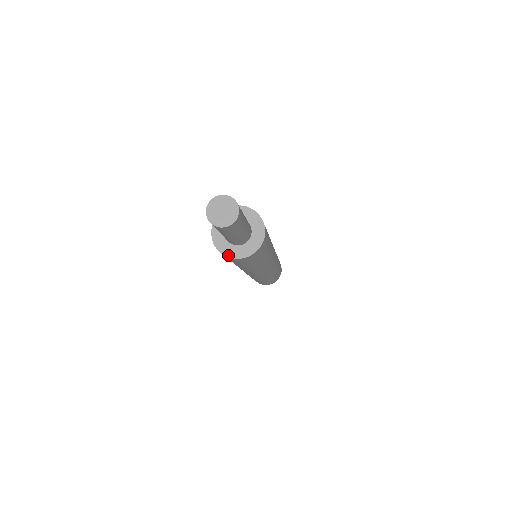
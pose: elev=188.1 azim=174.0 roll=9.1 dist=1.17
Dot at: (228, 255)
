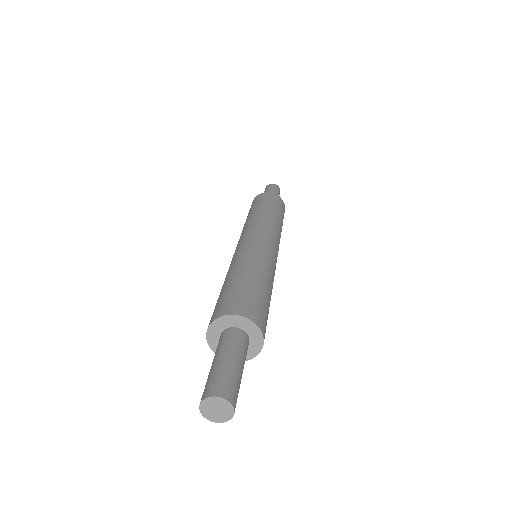
Dot at: (209, 341)
